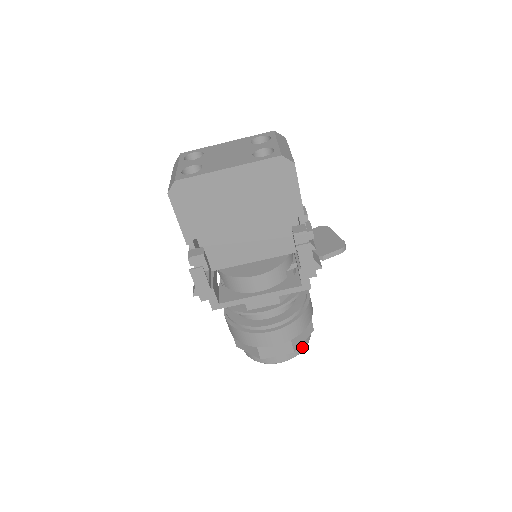
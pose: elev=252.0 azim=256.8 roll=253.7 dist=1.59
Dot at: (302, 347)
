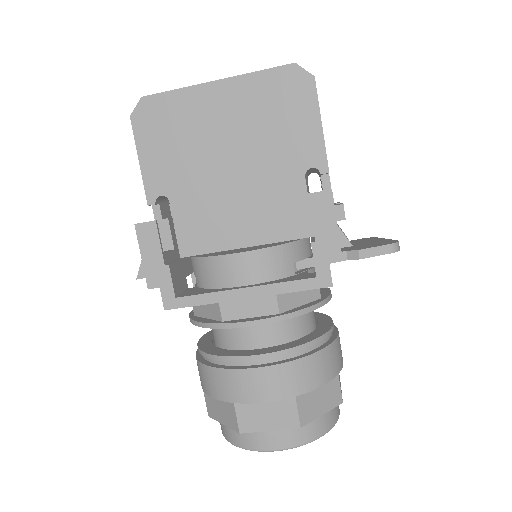
Dot at: (319, 429)
